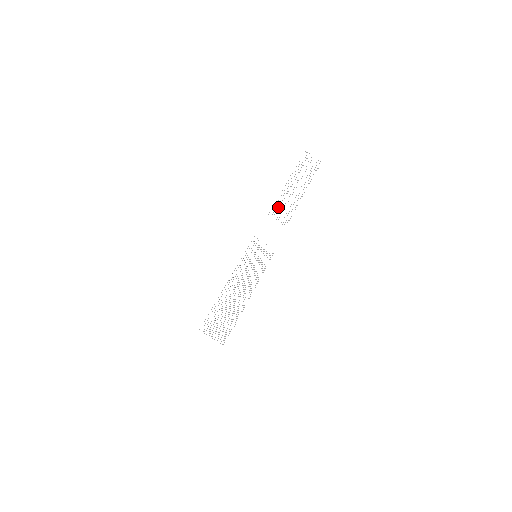
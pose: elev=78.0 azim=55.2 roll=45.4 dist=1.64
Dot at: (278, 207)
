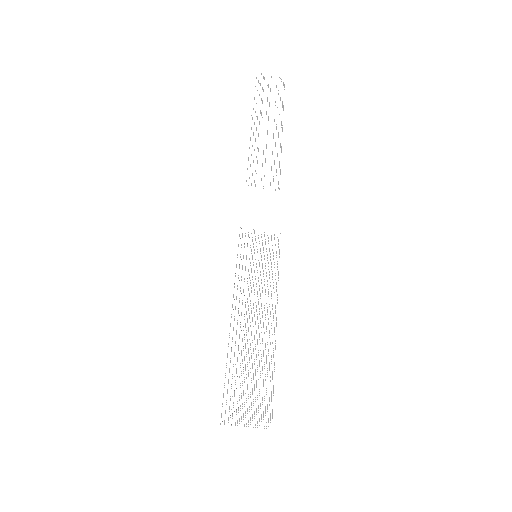
Dot at: occluded
